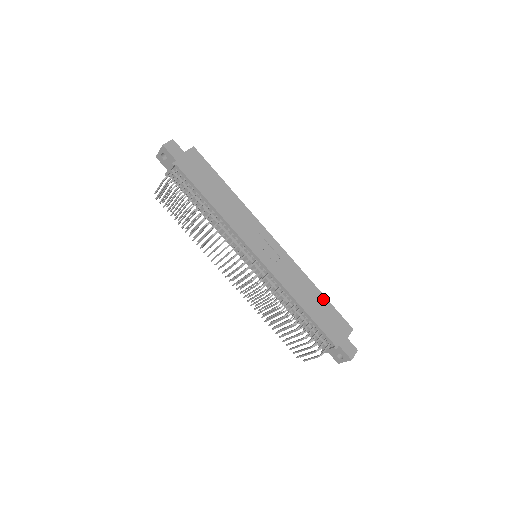
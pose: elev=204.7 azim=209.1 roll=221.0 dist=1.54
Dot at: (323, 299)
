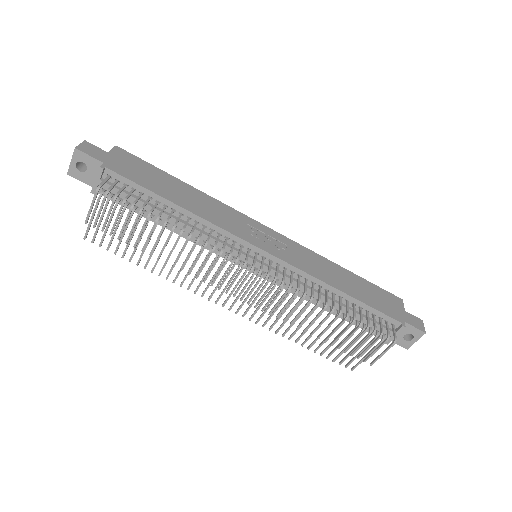
Dot at: (355, 277)
